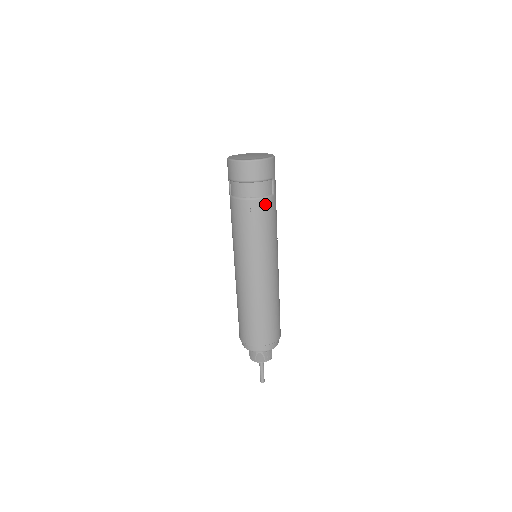
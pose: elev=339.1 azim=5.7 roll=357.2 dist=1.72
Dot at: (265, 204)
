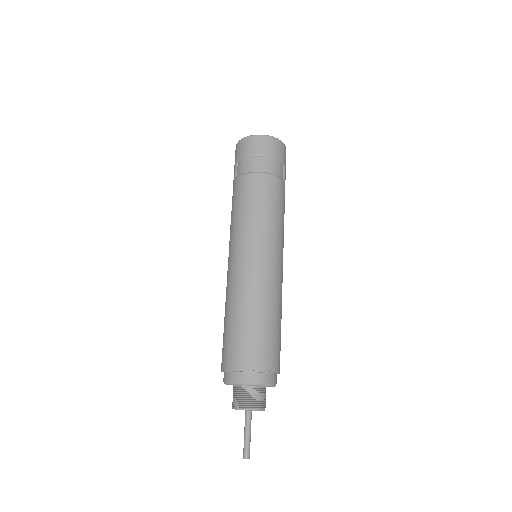
Dot at: (276, 183)
